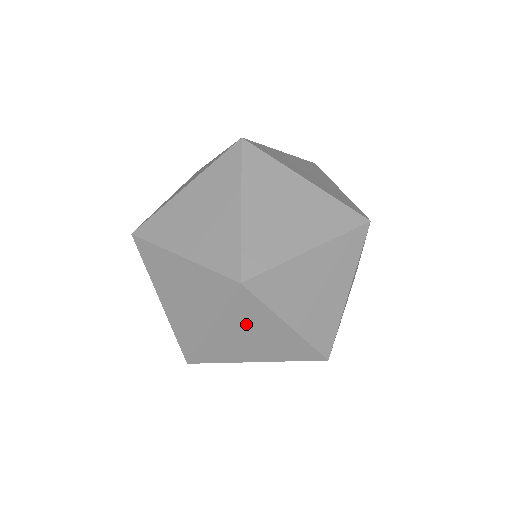
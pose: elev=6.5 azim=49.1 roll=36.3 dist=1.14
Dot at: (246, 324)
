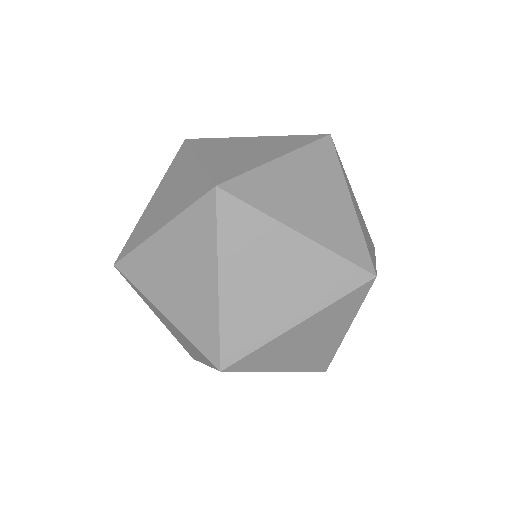
Dot at: occluded
